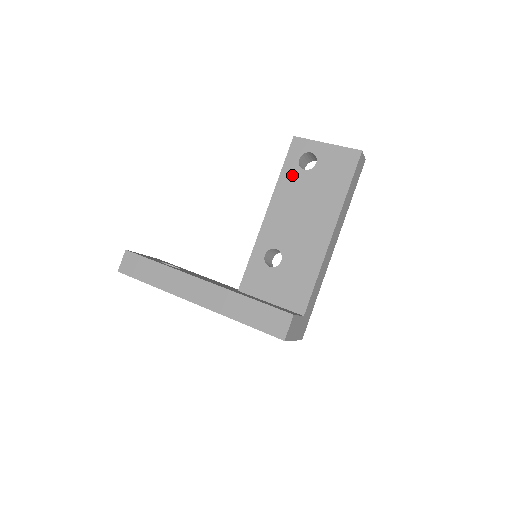
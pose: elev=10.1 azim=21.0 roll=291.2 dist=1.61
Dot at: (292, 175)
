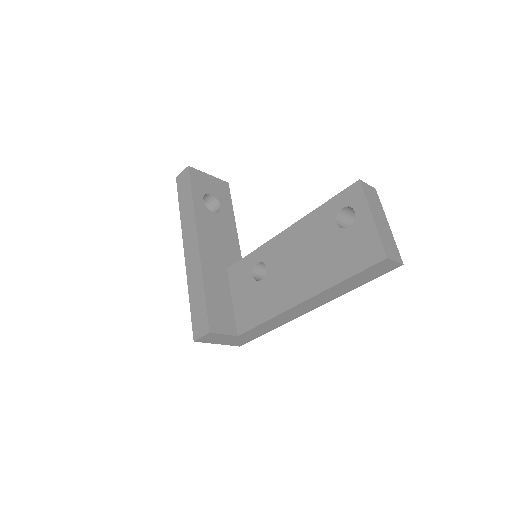
Dot at: (325, 217)
